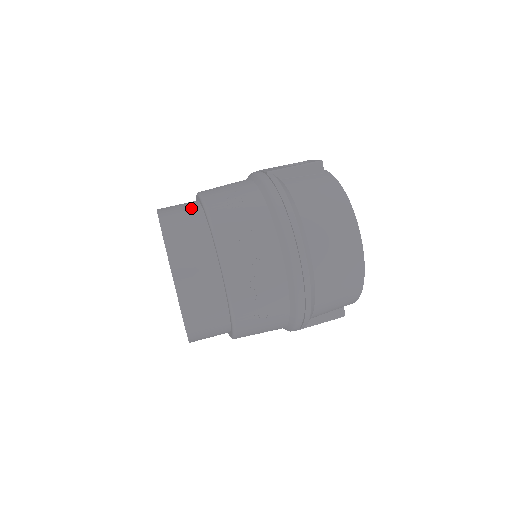
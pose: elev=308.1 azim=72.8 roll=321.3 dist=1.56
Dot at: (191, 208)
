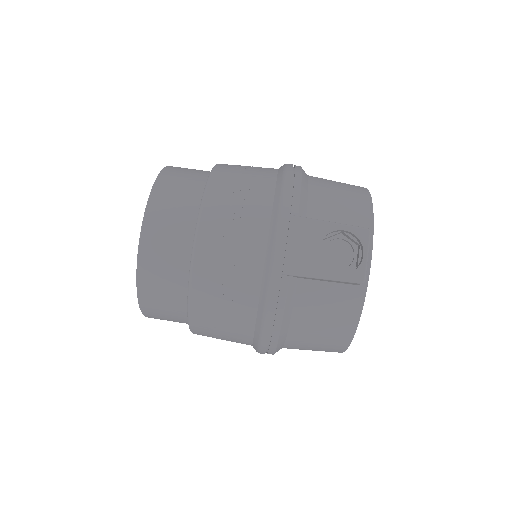
Dot at: (178, 261)
